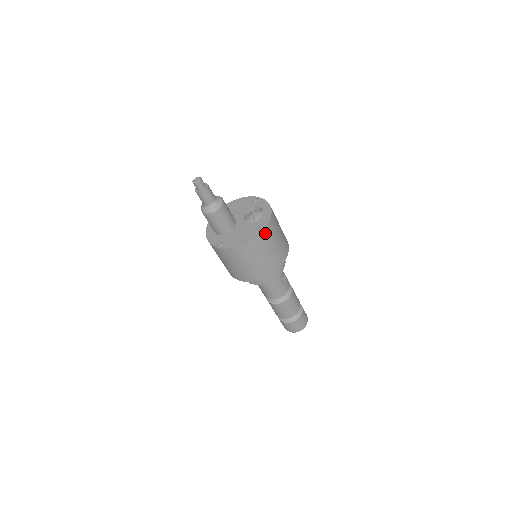
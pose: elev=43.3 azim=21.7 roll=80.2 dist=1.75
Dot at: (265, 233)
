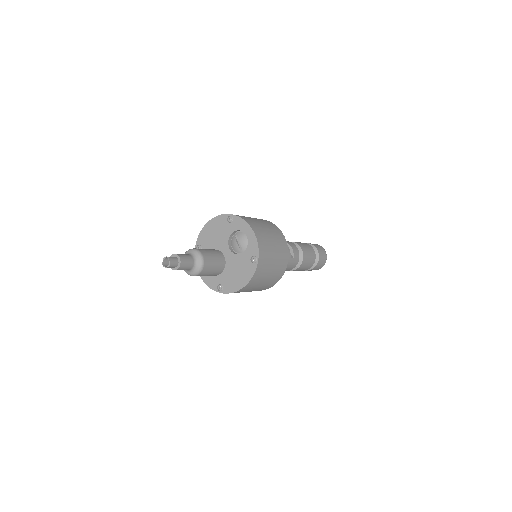
Dot at: (260, 264)
